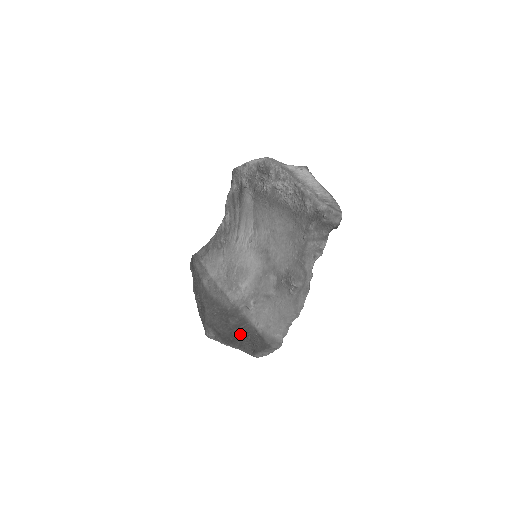
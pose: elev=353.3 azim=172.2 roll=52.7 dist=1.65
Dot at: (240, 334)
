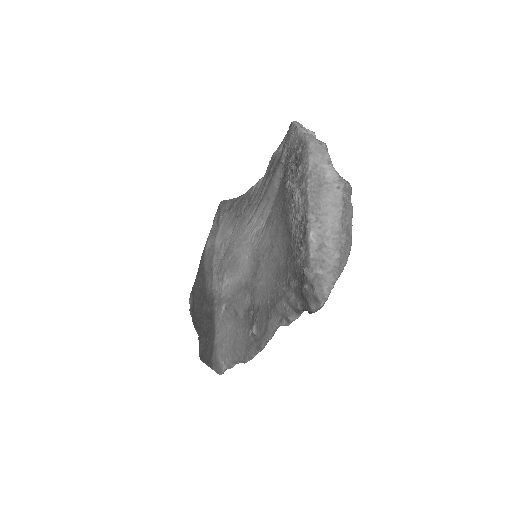
Dot at: (206, 326)
